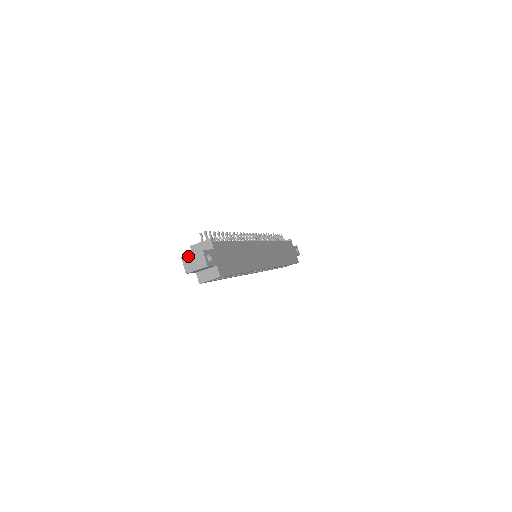
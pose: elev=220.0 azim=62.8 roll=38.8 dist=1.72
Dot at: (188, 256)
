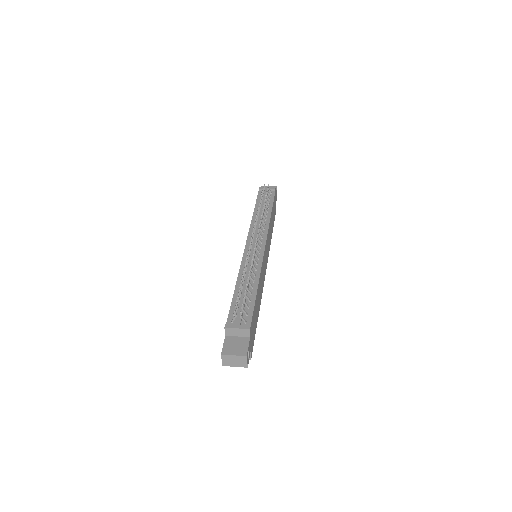
Dot at: (229, 356)
